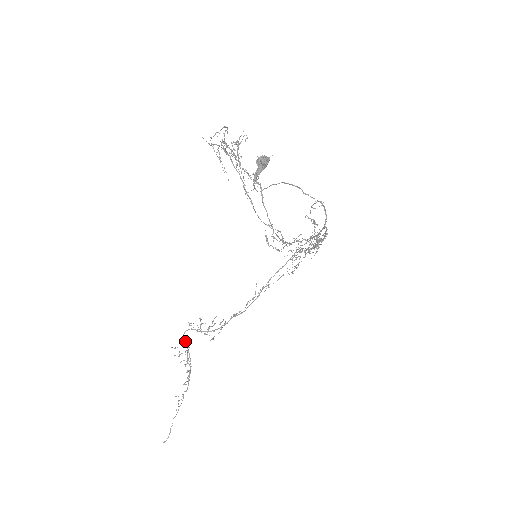
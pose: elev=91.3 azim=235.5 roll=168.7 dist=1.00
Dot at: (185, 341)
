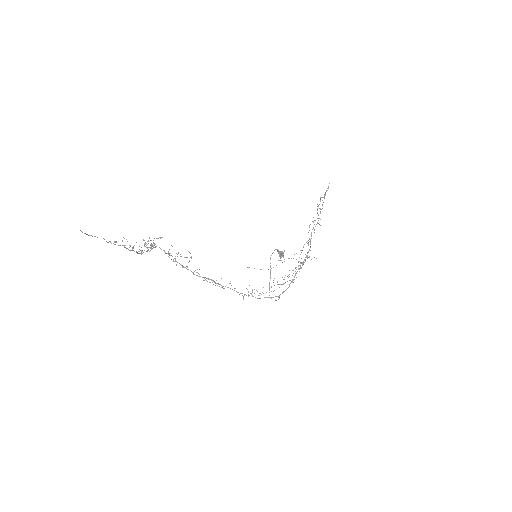
Dot at: (154, 247)
